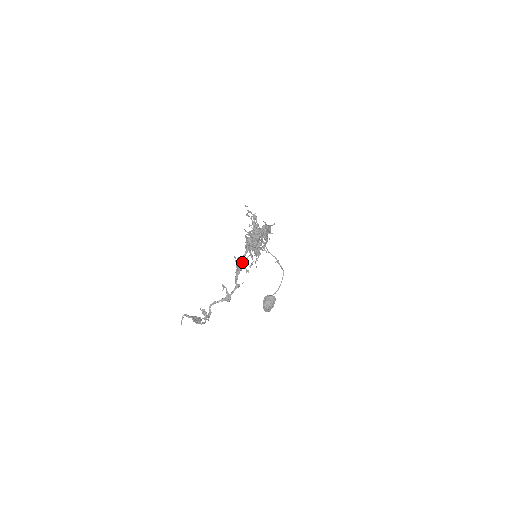
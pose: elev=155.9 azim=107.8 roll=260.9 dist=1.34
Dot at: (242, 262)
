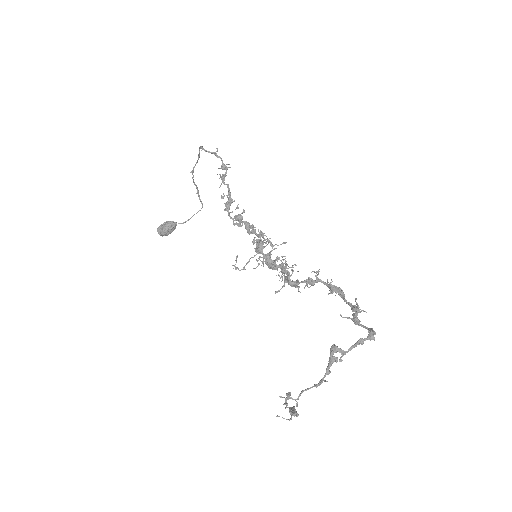
Dot at: (338, 351)
